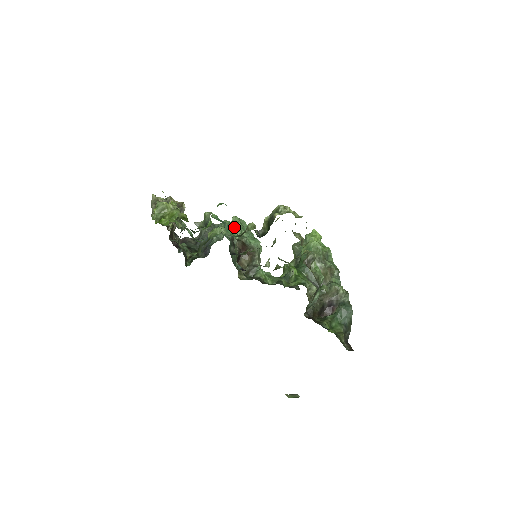
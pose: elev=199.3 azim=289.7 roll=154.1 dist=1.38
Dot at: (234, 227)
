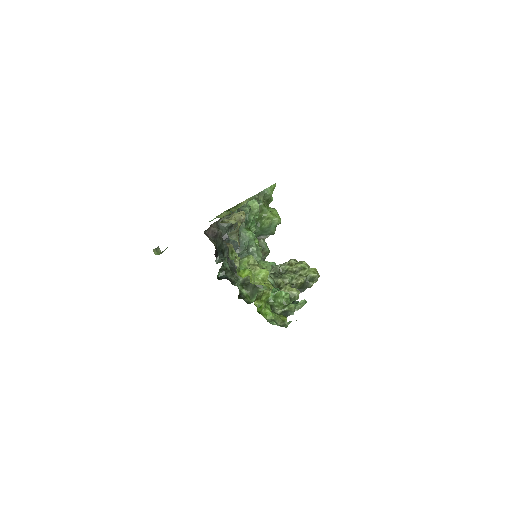
Dot at: occluded
